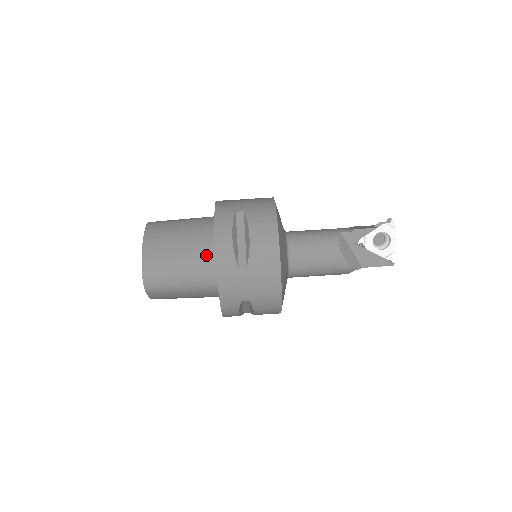
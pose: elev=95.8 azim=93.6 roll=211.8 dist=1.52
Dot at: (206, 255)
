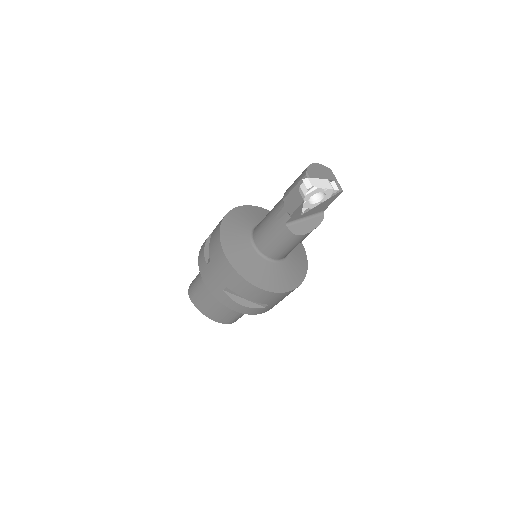
Dot at: occluded
